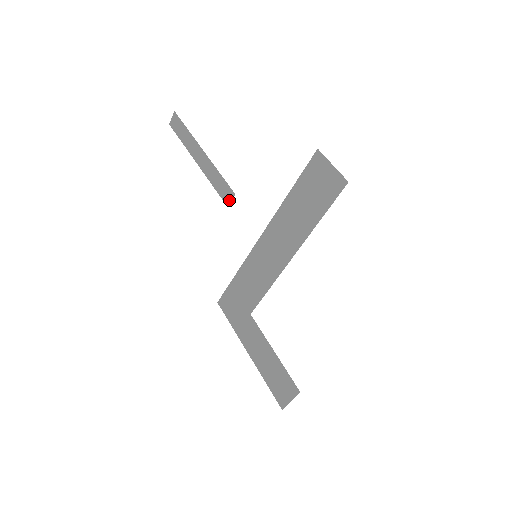
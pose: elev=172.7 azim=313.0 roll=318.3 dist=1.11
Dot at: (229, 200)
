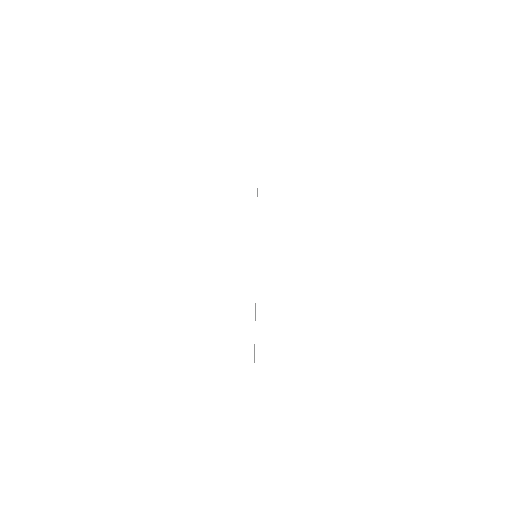
Dot at: occluded
